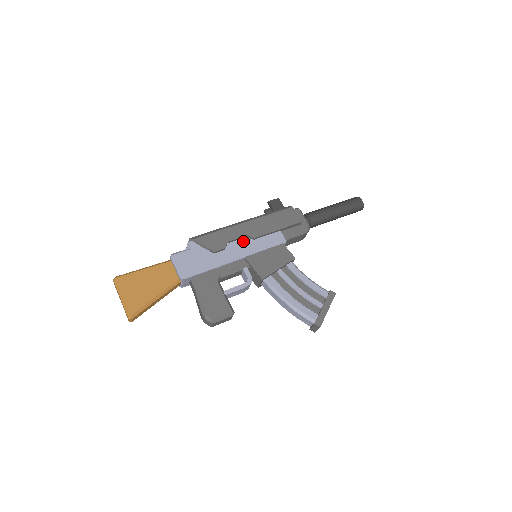
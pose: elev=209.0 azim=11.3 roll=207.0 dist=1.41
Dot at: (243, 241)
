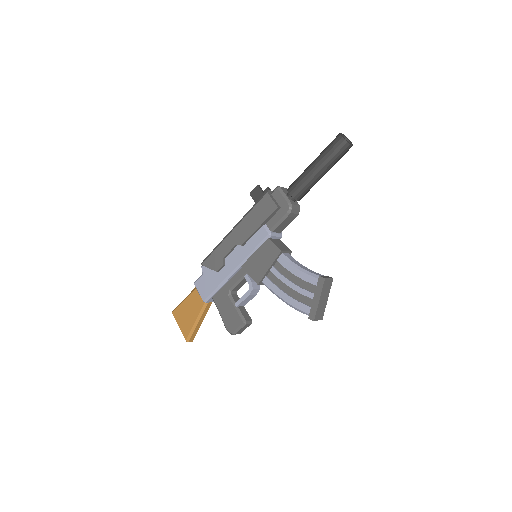
Dot at: (236, 251)
